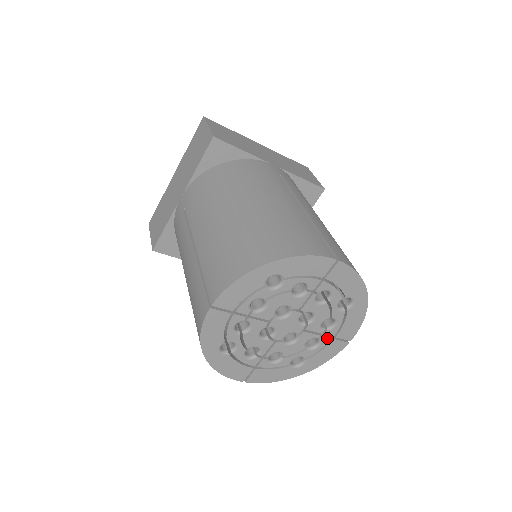
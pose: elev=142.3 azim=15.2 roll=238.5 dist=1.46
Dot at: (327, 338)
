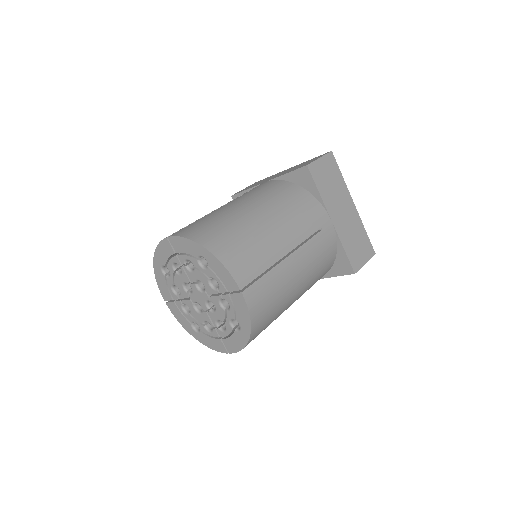
Dot at: (217, 334)
